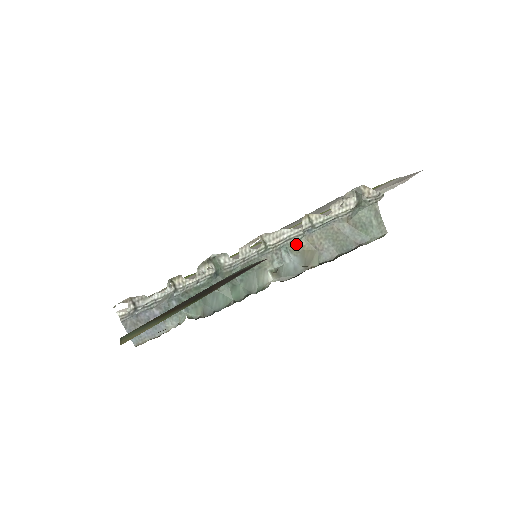
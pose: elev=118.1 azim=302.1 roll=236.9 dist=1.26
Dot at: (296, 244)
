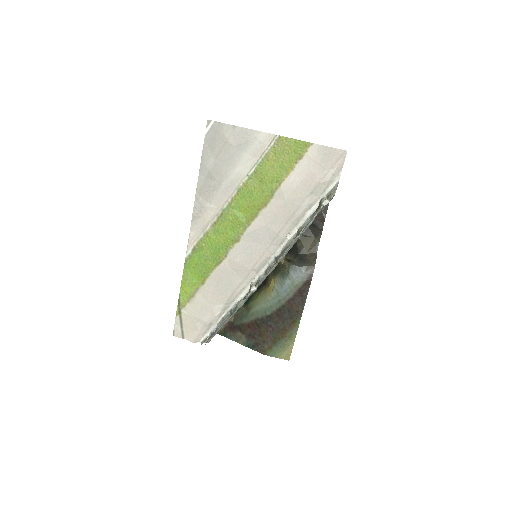
Dot at: occluded
